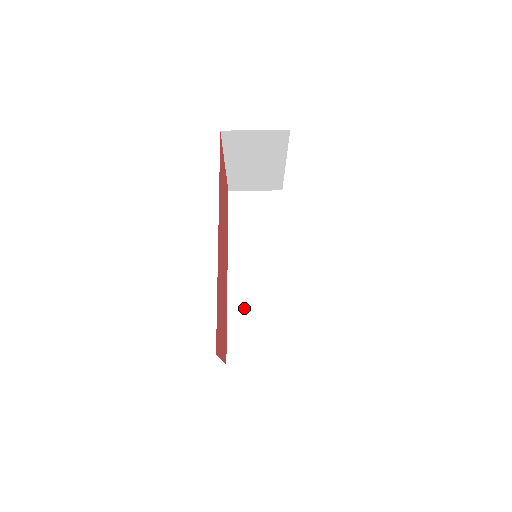
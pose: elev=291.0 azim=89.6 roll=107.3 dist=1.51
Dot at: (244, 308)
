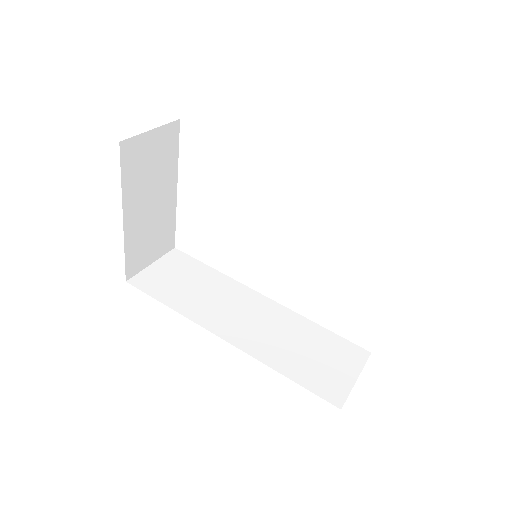
Dot at: (279, 350)
